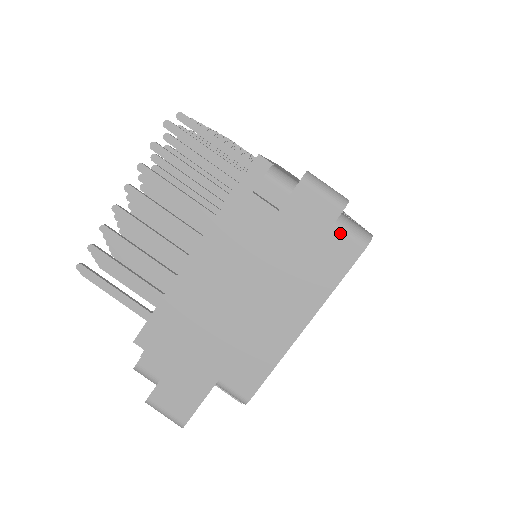
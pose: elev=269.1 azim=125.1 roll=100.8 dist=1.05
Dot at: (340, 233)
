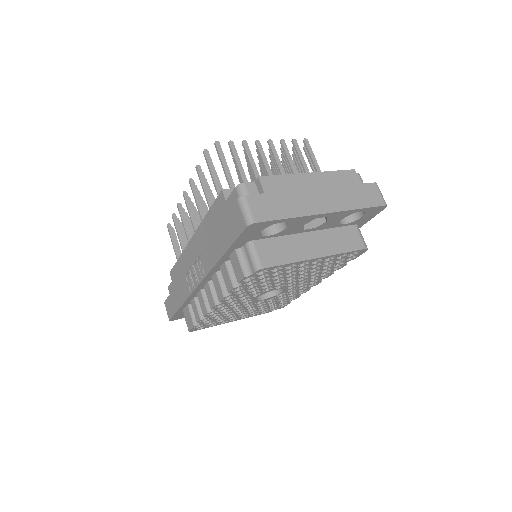
Dot at: (358, 233)
